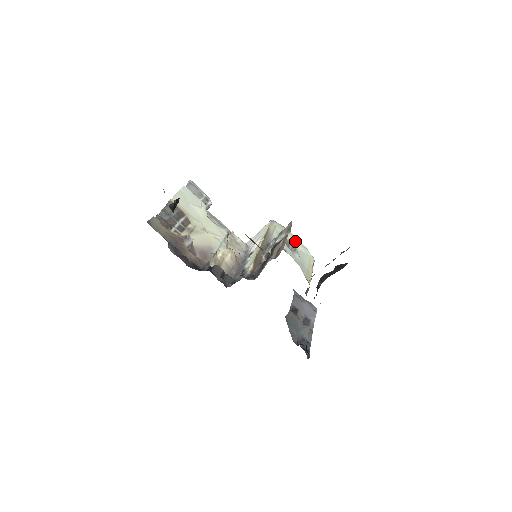
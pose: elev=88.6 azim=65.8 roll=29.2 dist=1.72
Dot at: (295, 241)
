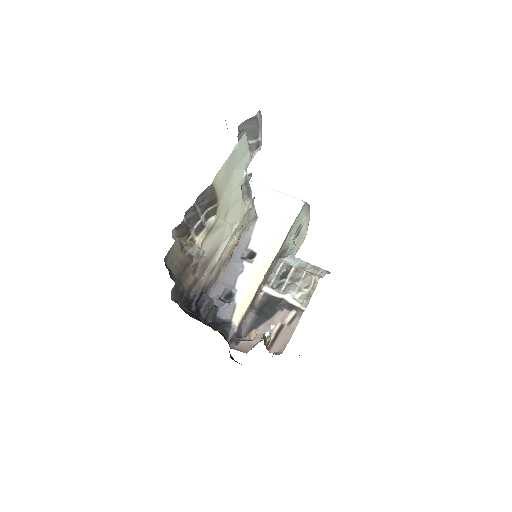
Dot at: (305, 221)
